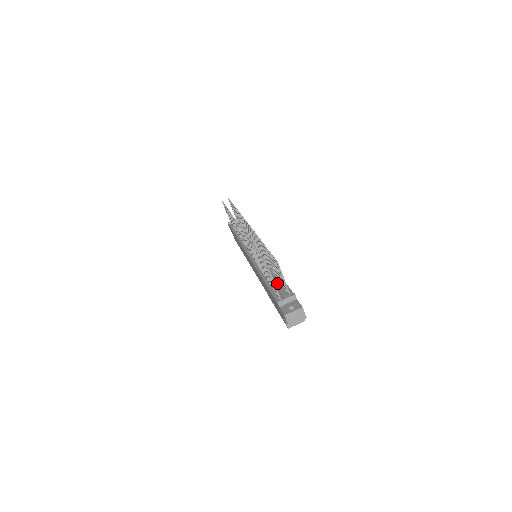
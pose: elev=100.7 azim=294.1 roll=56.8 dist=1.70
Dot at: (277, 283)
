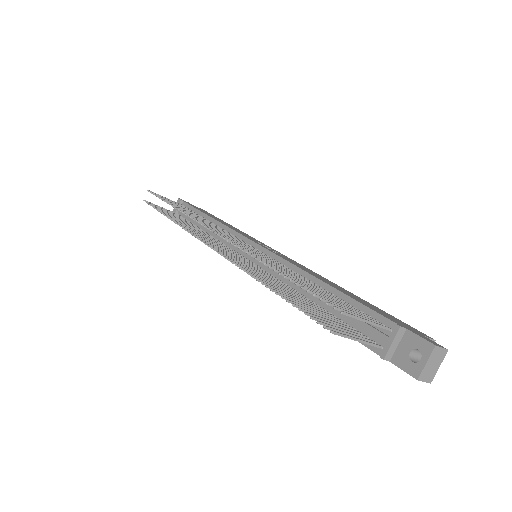
Dot at: occluded
